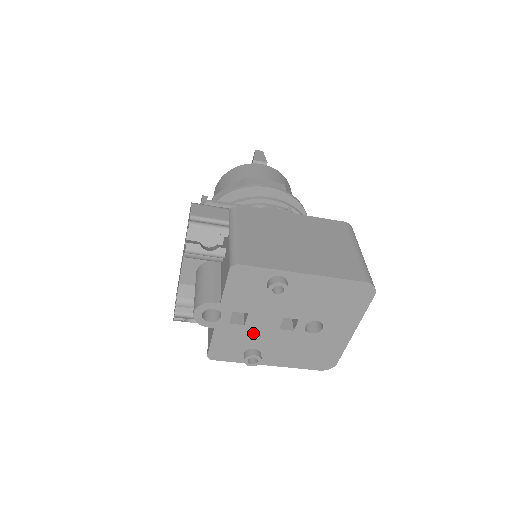
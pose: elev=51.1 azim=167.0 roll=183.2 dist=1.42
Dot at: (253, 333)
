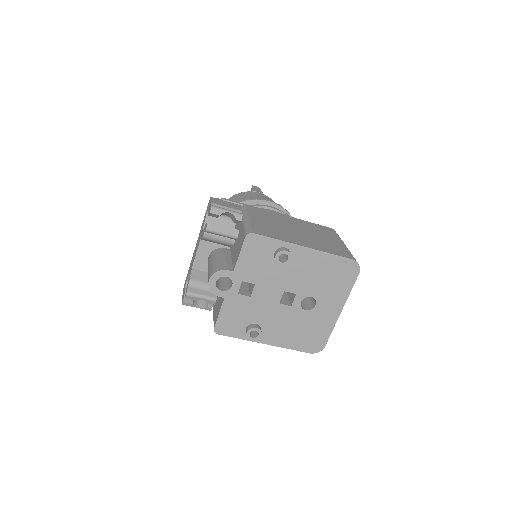
Dot at: (257, 306)
